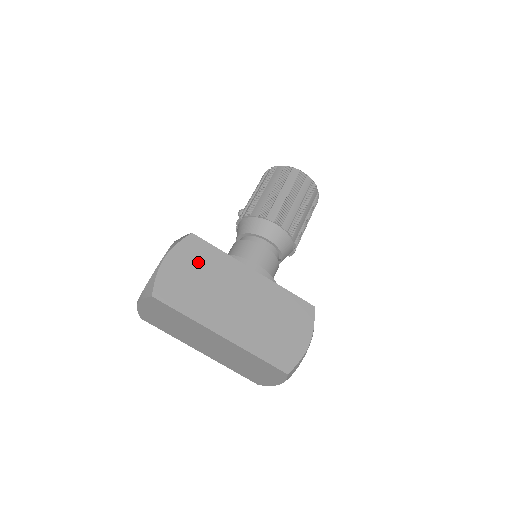
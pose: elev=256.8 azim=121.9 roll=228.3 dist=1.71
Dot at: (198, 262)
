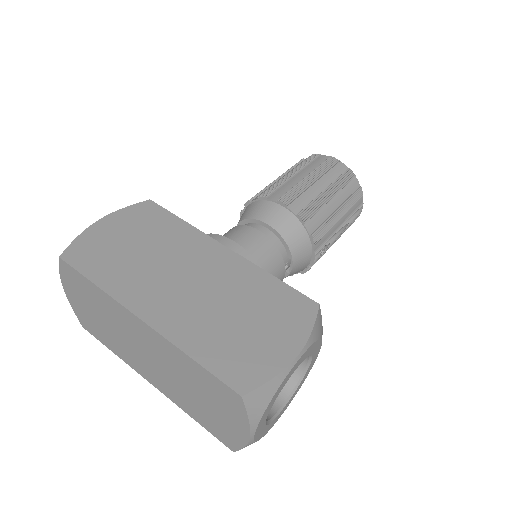
Dot at: (144, 229)
